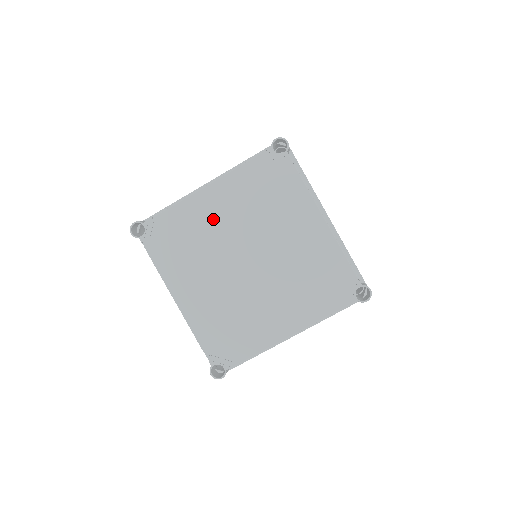
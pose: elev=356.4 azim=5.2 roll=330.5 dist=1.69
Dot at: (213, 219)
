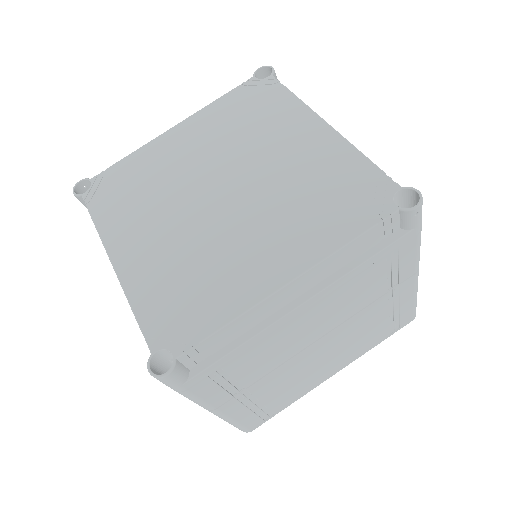
Dot at: (178, 156)
